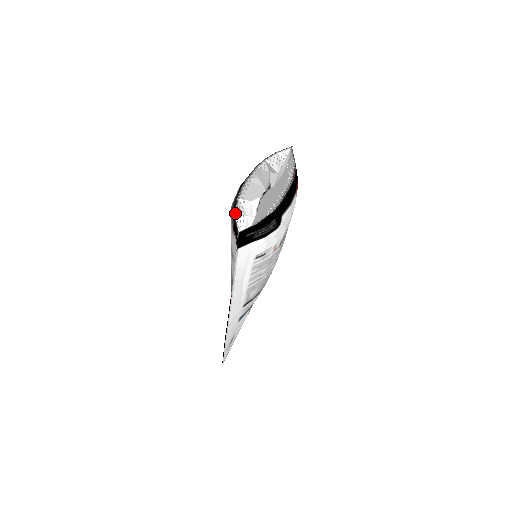
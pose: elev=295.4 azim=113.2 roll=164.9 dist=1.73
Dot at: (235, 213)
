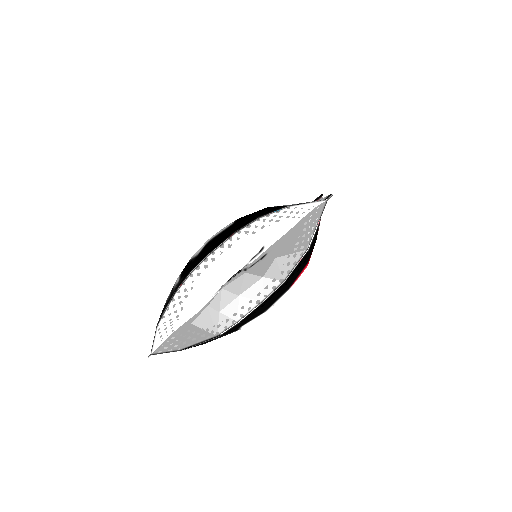
Dot at: (159, 320)
